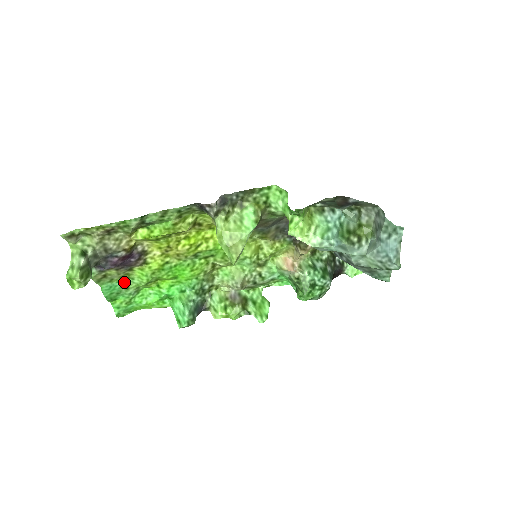
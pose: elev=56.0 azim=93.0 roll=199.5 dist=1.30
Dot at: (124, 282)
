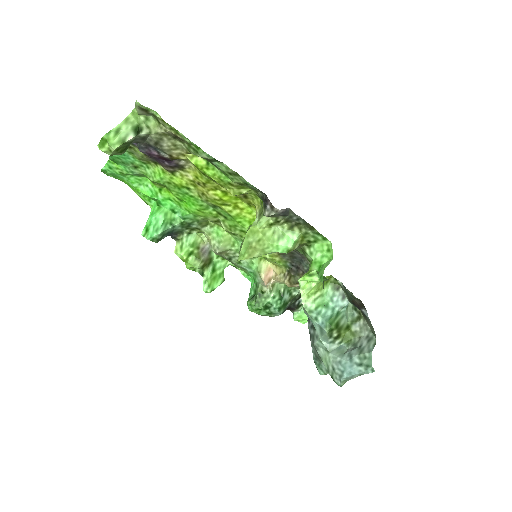
Dot at: (139, 162)
